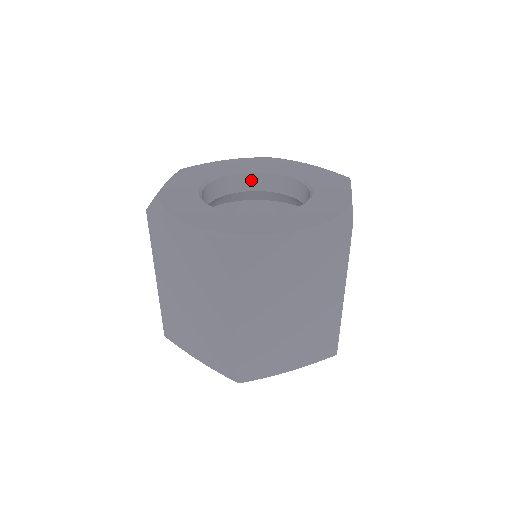
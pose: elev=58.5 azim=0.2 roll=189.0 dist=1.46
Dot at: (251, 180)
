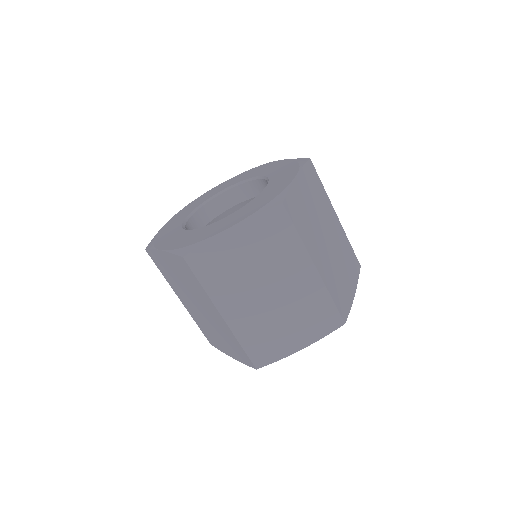
Dot at: (201, 216)
